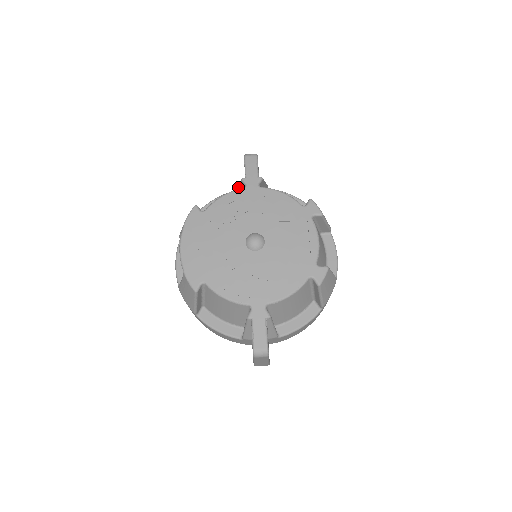
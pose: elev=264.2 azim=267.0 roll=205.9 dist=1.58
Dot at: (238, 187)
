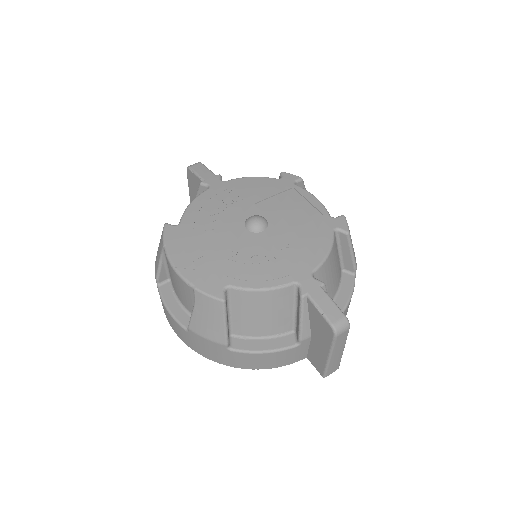
Dot at: occluded
